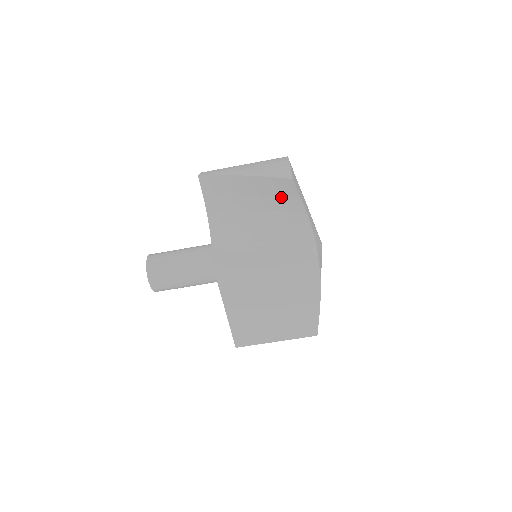
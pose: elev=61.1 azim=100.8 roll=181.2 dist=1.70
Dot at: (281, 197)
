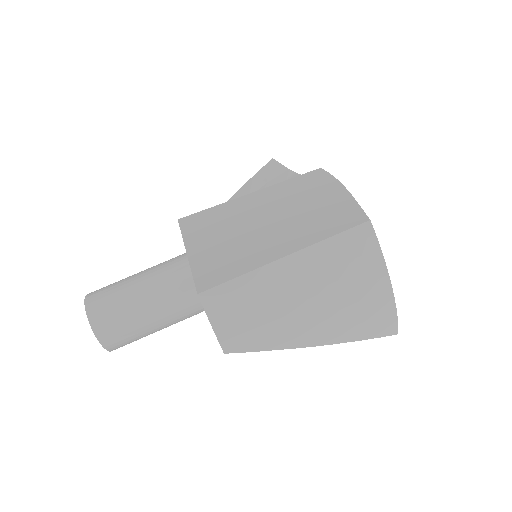
Dot at: (269, 183)
